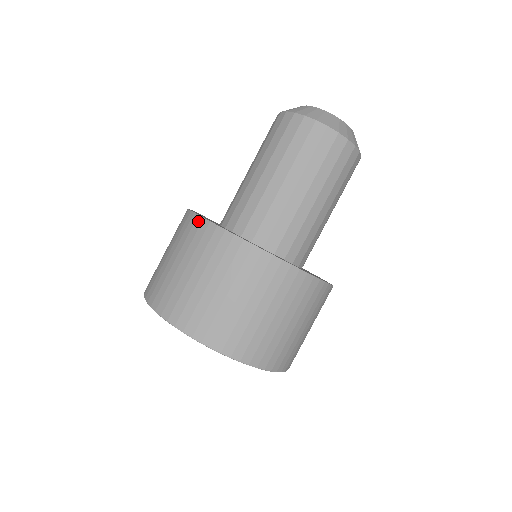
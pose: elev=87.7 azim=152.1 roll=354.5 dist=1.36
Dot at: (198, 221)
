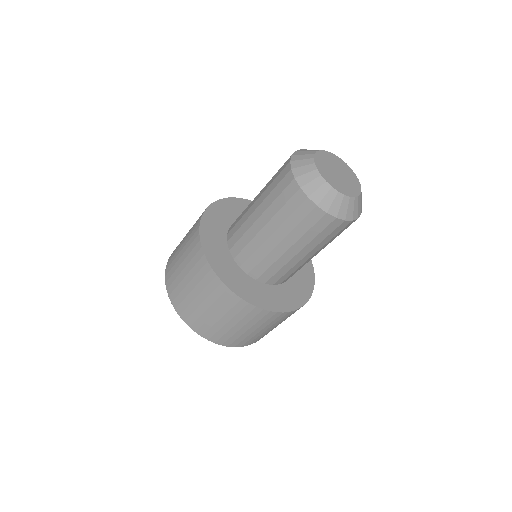
Dot at: (198, 246)
